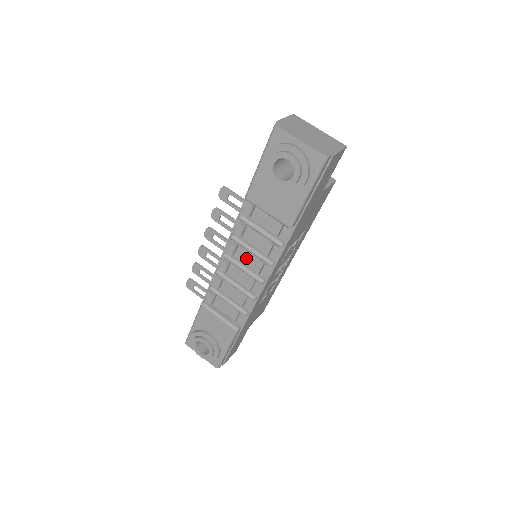
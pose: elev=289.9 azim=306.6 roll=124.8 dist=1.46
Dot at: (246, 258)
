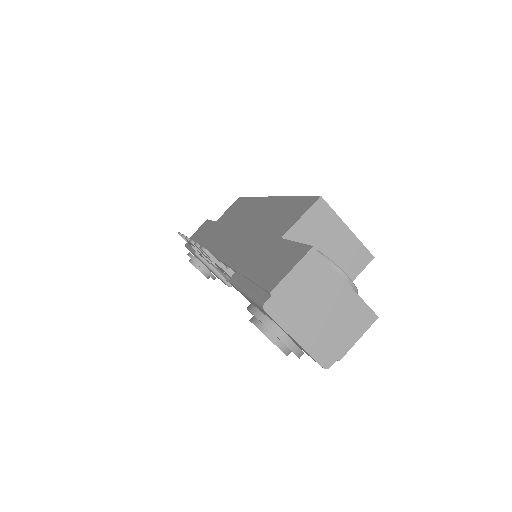
Dot at: occluded
